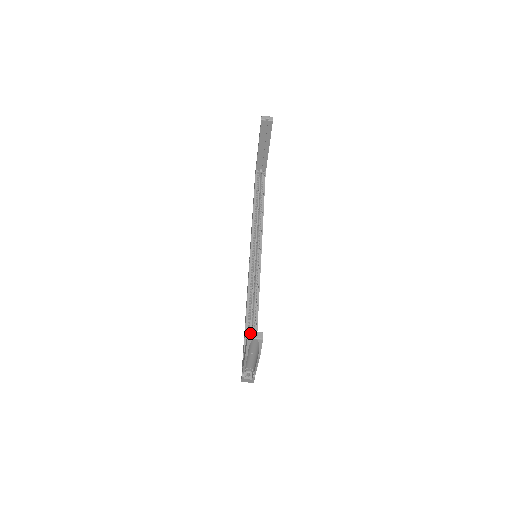
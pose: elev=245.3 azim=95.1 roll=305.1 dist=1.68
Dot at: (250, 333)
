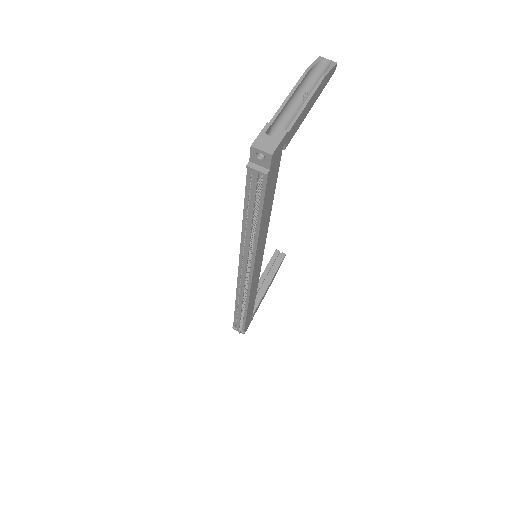
Dot at: occluded
